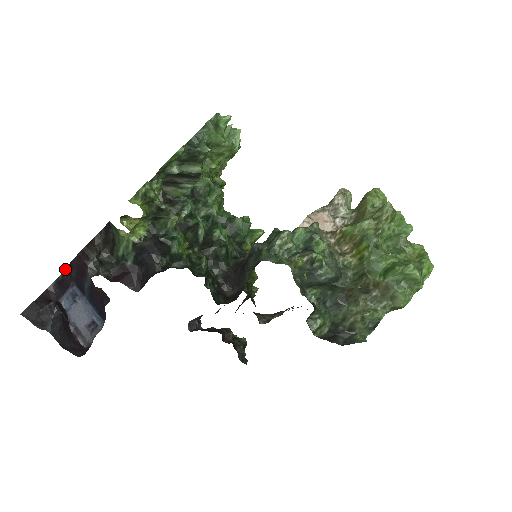
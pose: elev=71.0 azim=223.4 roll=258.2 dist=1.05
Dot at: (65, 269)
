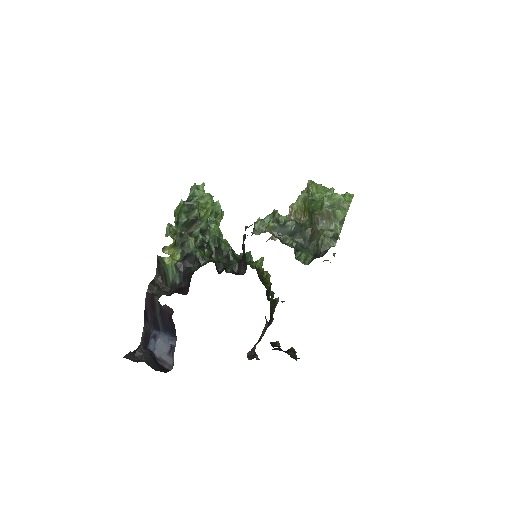
Dot at: (144, 319)
